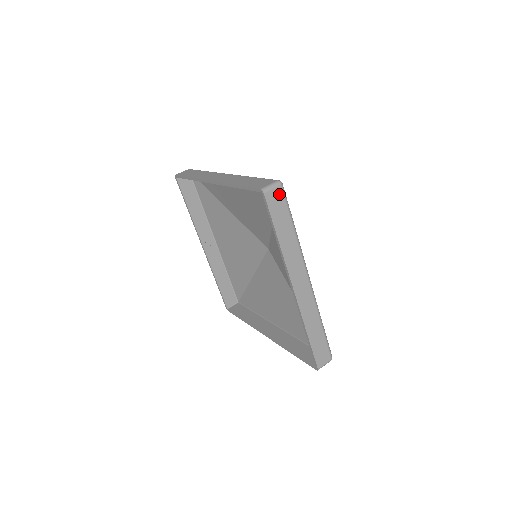
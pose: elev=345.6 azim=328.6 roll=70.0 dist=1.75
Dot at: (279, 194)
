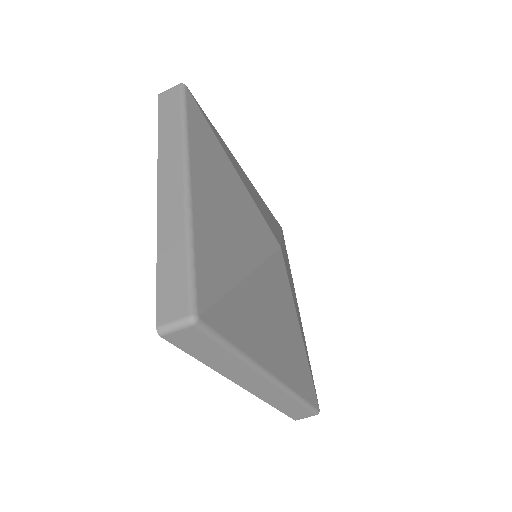
Dot at: (175, 92)
